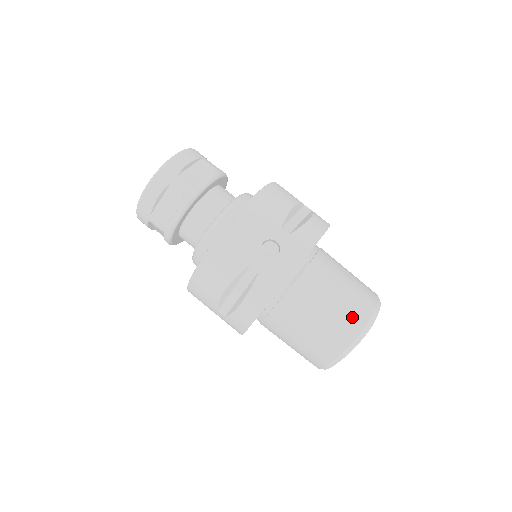
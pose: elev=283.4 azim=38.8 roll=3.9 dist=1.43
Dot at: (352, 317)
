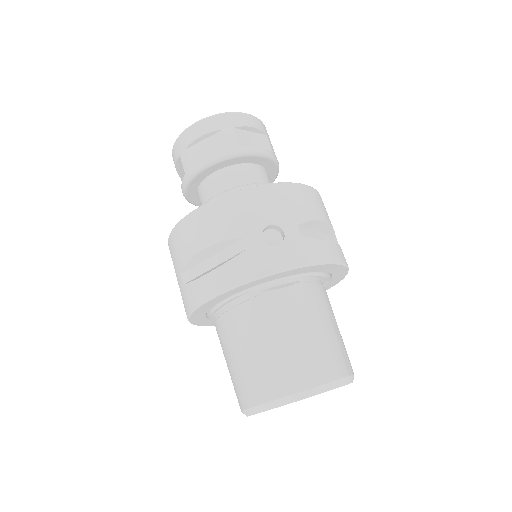
Dot at: (312, 365)
